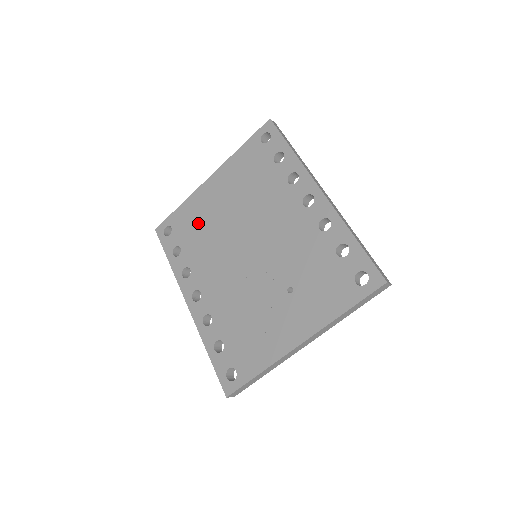
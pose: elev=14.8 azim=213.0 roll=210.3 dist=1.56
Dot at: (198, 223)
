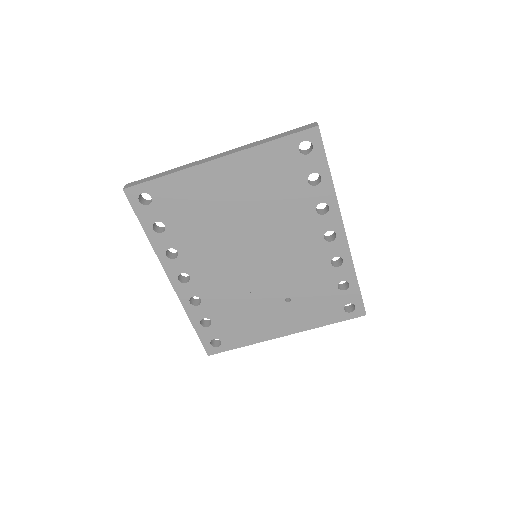
Dot at: (194, 208)
